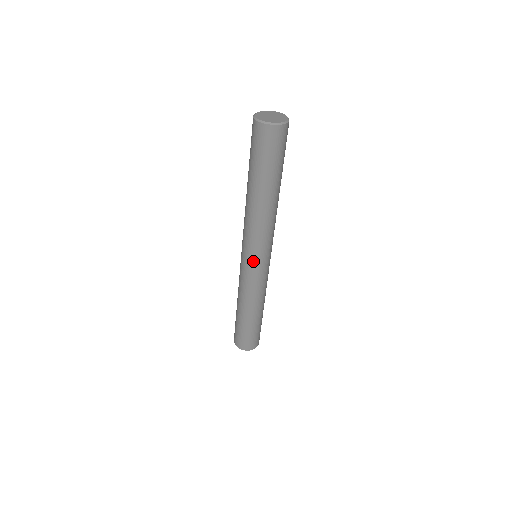
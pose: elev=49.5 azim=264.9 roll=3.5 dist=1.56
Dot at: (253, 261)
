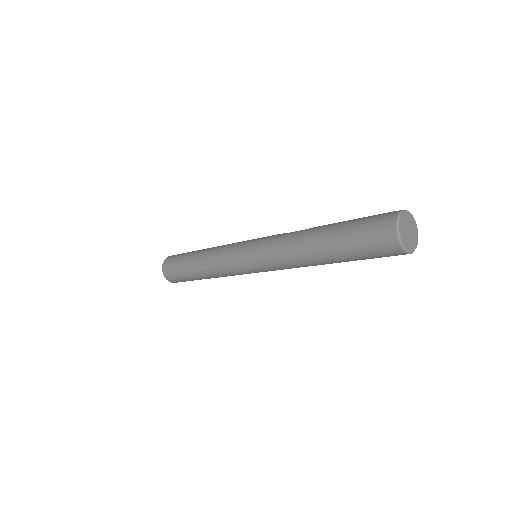
Dot at: (254, 269)
